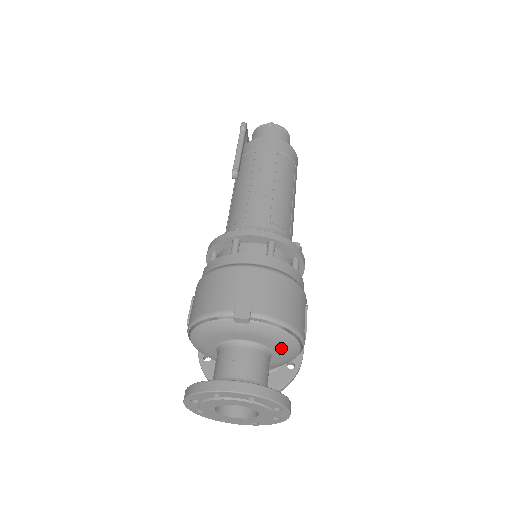
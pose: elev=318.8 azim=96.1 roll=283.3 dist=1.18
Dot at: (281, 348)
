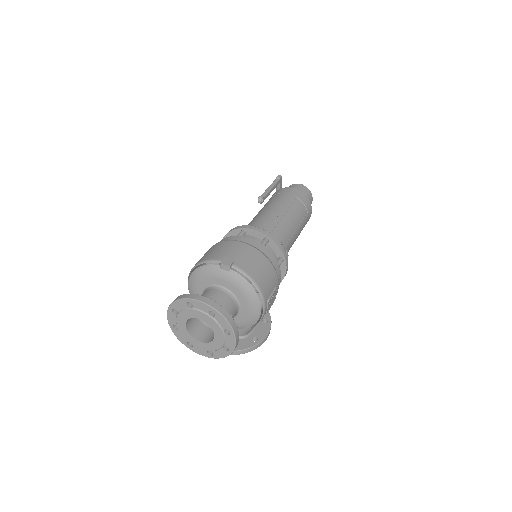
Dot at: (247, 303)
